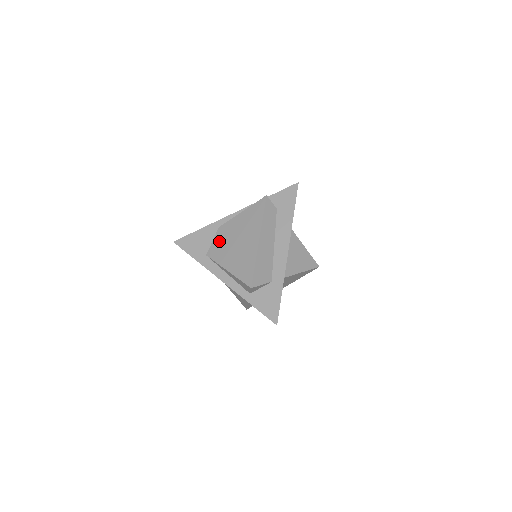
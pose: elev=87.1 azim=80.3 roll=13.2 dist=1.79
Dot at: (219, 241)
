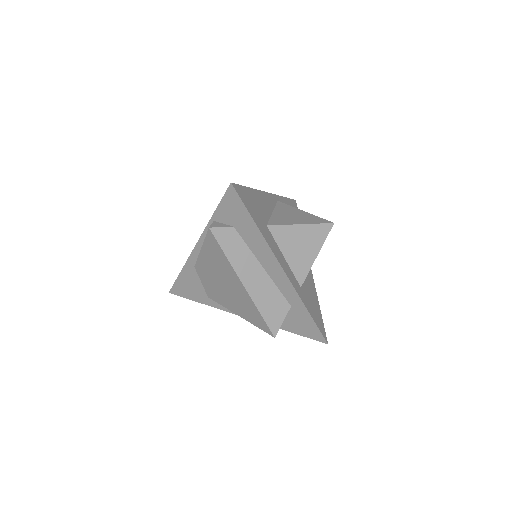
Dot at: (207, 283)
